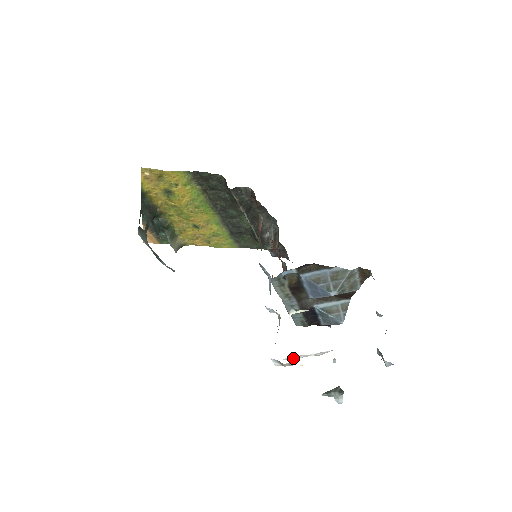
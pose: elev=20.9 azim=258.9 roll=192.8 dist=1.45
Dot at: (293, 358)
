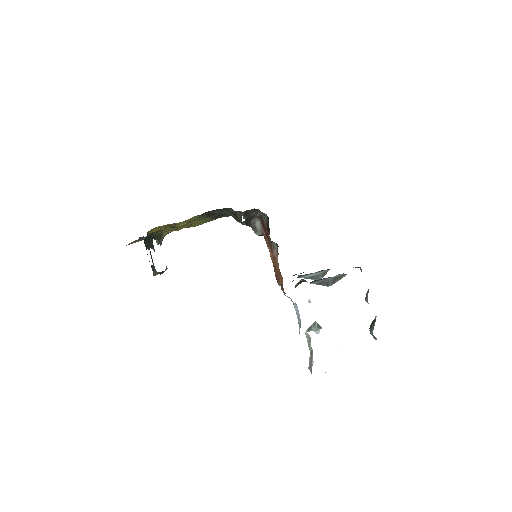
Dot at: occluded
